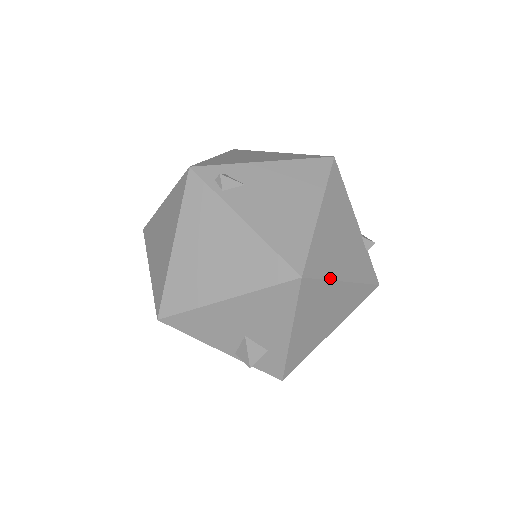
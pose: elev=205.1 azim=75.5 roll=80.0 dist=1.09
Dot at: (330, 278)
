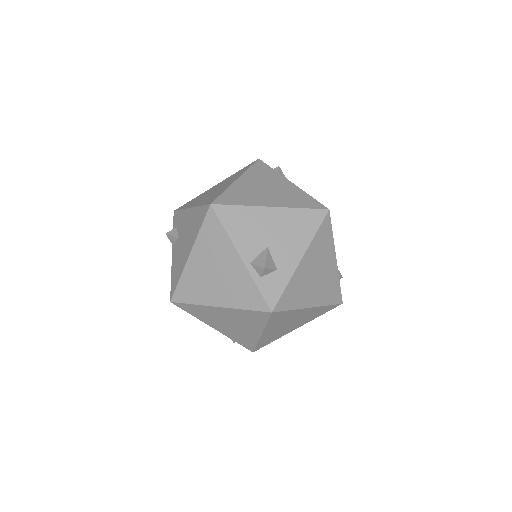
Dot at: occluded
